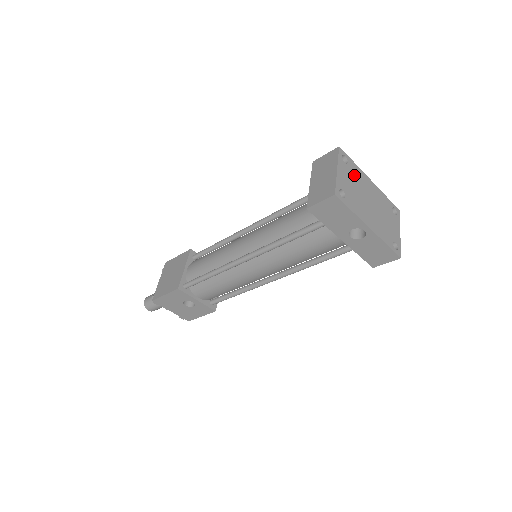
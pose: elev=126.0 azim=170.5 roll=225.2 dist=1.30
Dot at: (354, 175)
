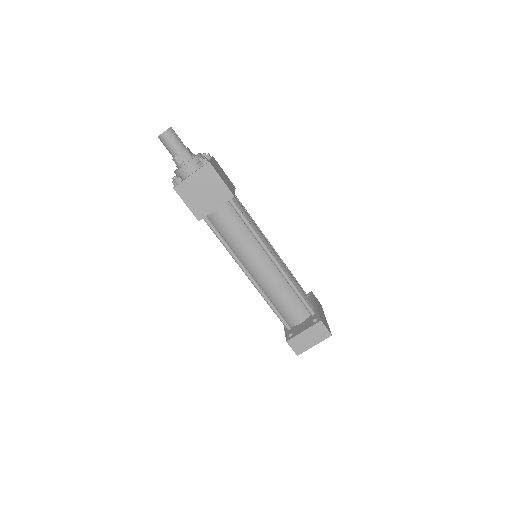
Dot at: occluded
